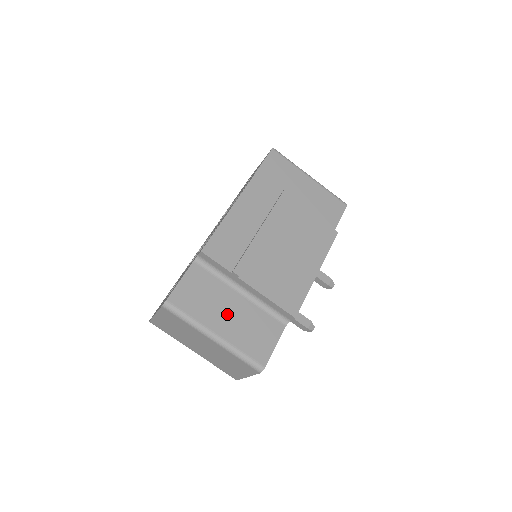
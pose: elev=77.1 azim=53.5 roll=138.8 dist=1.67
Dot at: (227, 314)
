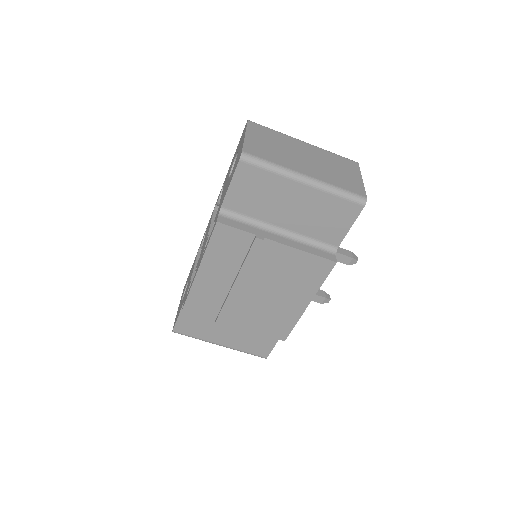
Dot at: (226, 333)
